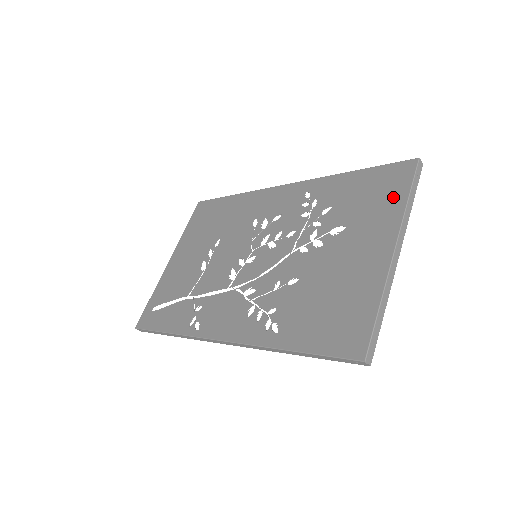
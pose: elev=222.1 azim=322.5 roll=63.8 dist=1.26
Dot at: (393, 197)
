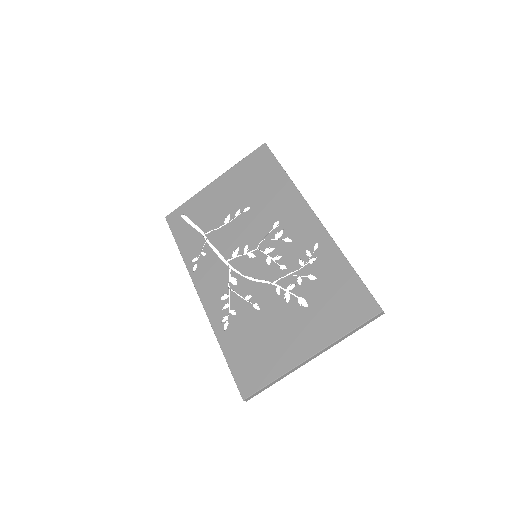
Dot at: (344, 321)
